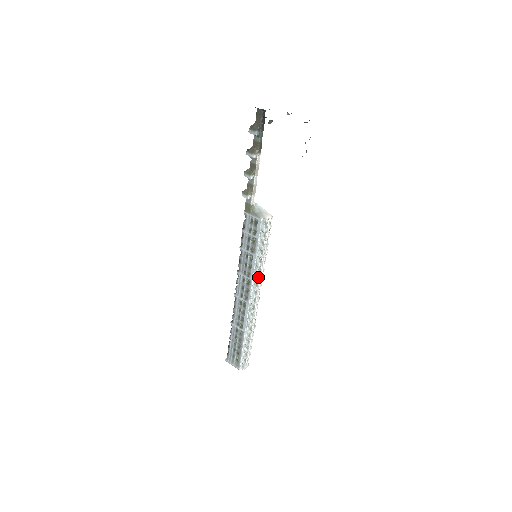
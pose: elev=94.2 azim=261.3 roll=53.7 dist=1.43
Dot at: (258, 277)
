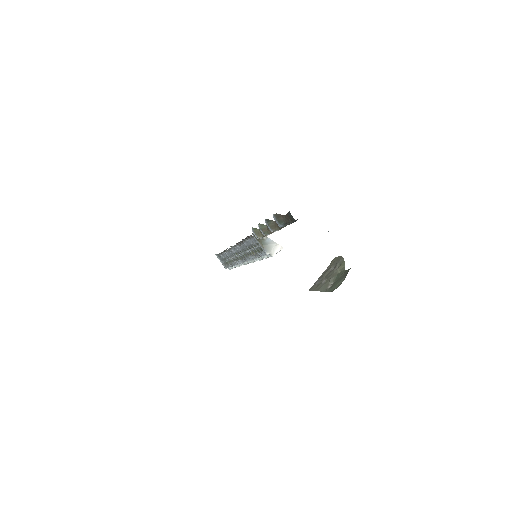
Dot at: occluded
